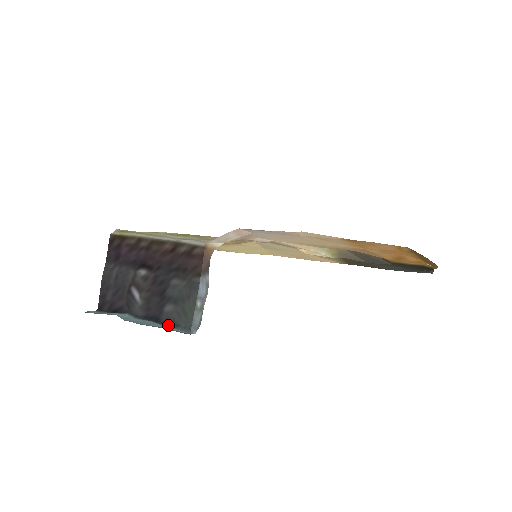
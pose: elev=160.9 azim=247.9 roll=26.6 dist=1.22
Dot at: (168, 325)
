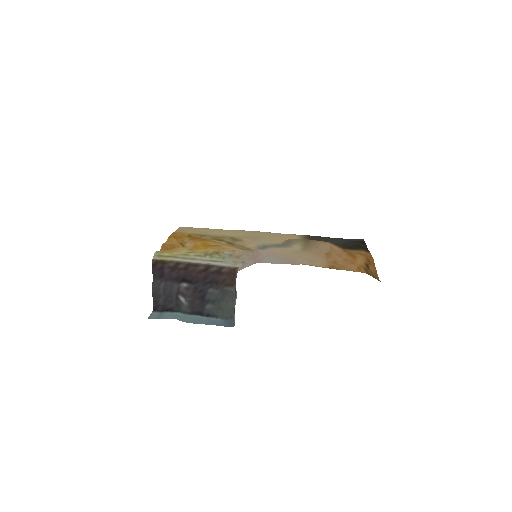
Dot at: (210, 316)
